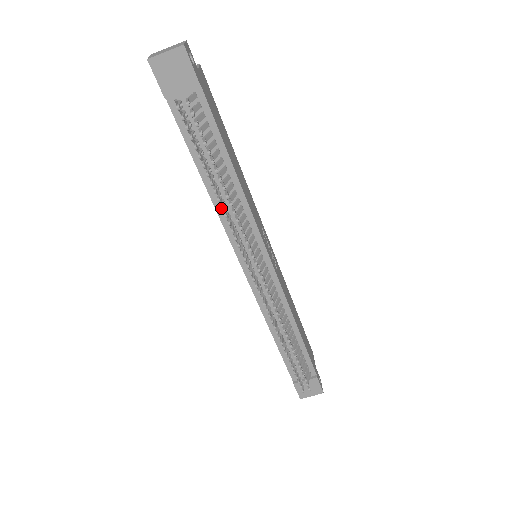
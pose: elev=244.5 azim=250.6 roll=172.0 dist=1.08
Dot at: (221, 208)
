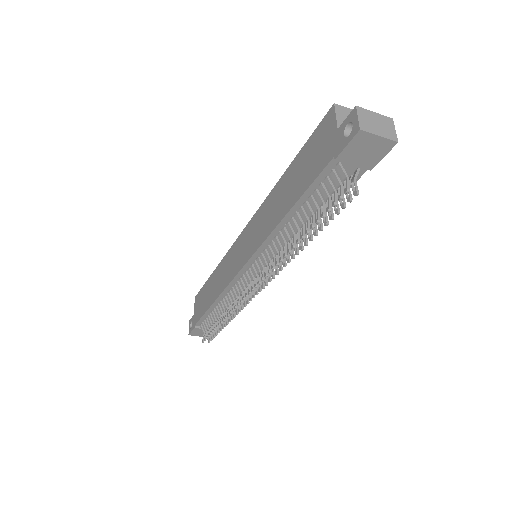
Dot at: (288, 252)
